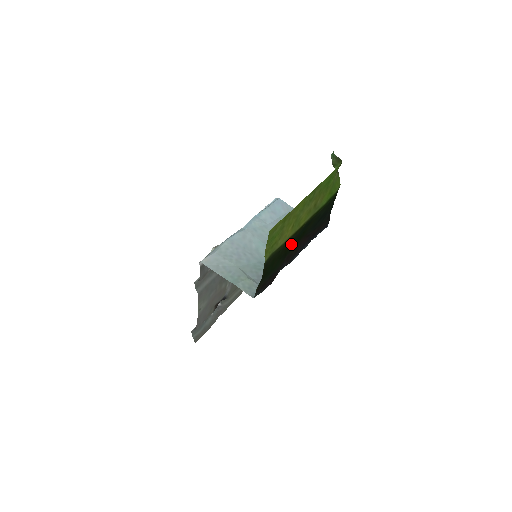
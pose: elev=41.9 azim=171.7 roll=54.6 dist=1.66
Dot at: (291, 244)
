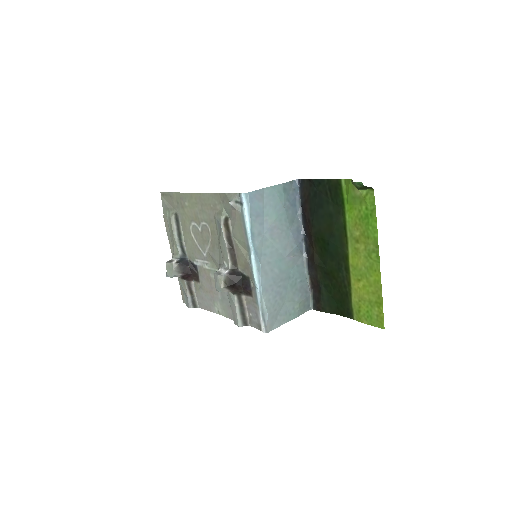
Dot at: (334, 268)
